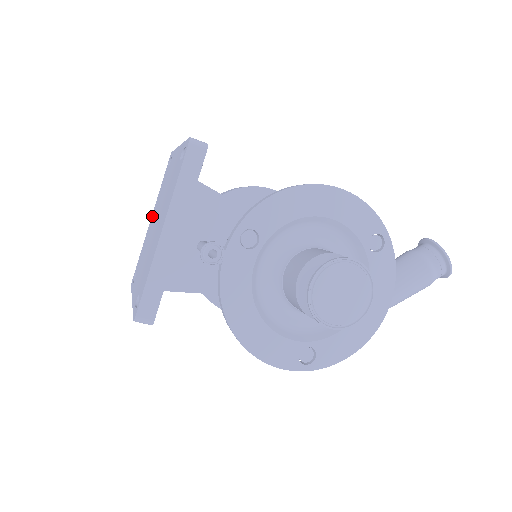
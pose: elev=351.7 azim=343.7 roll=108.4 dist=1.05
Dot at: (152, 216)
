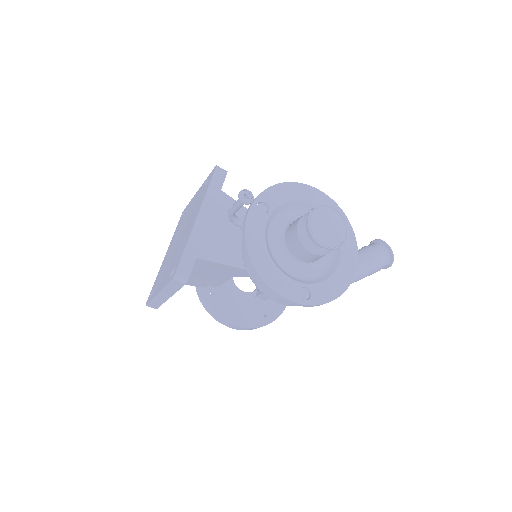
Dot at: (167, 252)
